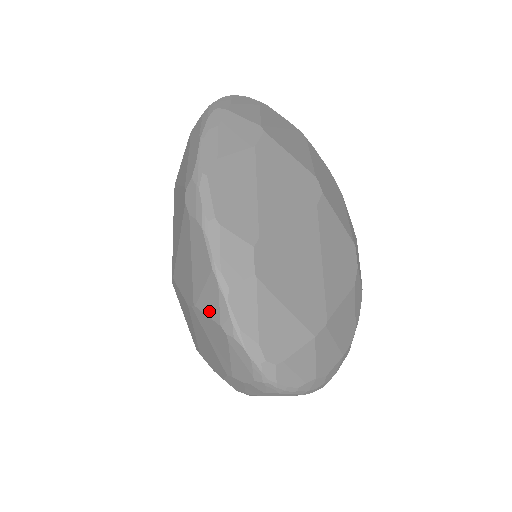
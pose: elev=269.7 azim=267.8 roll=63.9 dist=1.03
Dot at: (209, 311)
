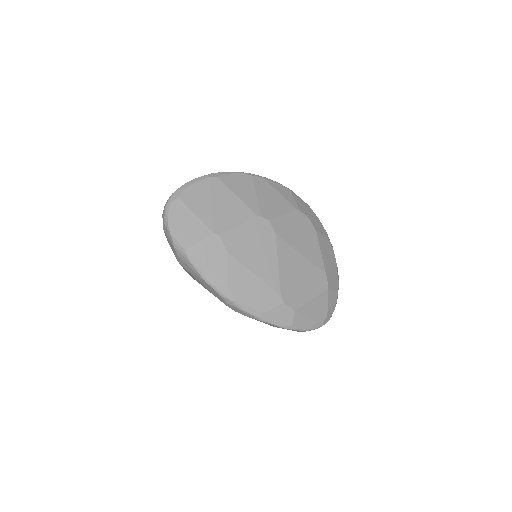
Dot at: occluded
